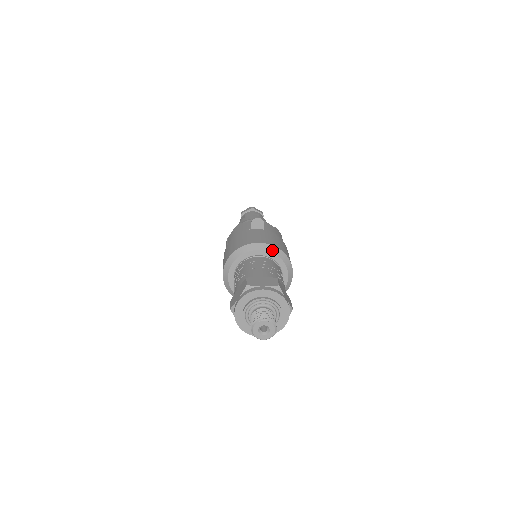
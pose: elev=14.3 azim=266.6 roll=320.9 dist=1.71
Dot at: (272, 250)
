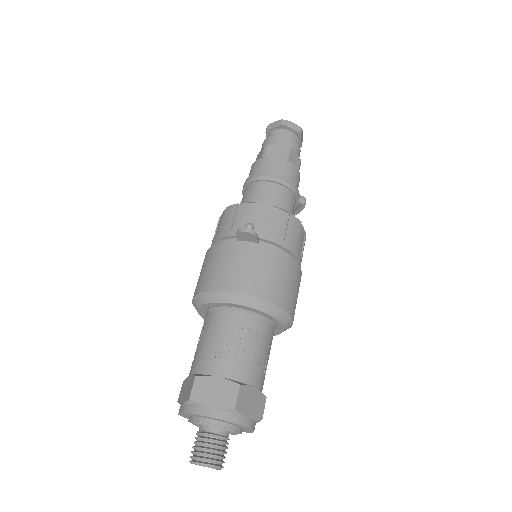
Dot at: (254, 305)
